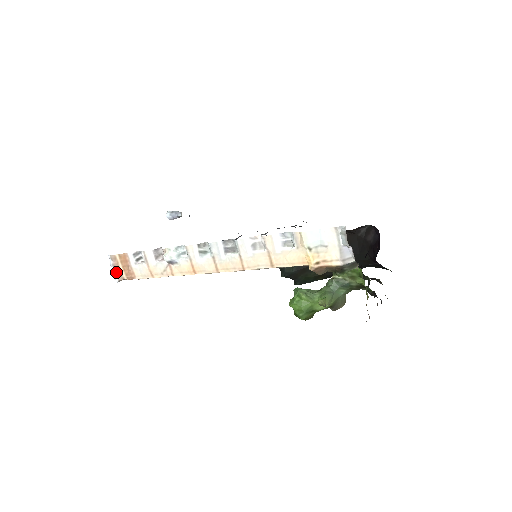
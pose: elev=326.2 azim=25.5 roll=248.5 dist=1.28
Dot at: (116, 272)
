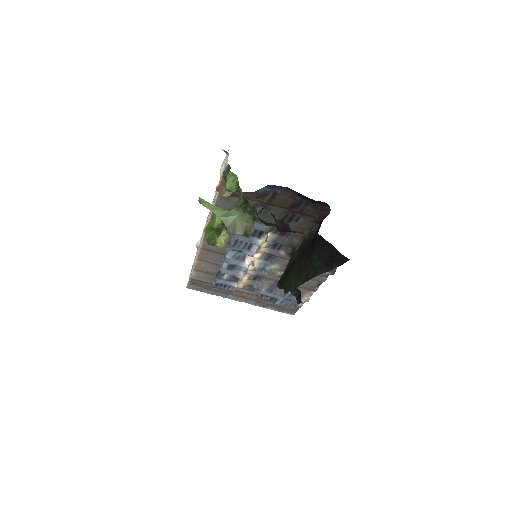
Dot at: occluded
